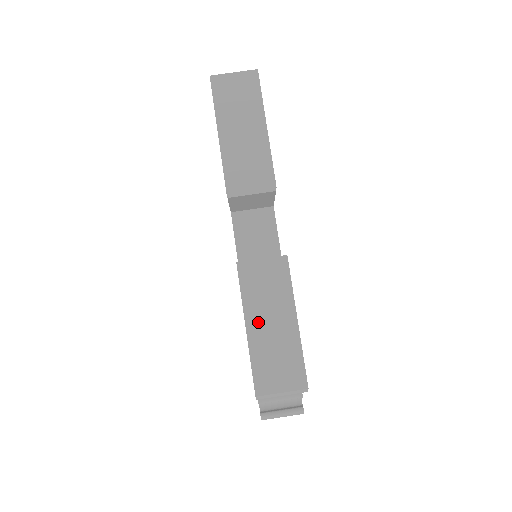
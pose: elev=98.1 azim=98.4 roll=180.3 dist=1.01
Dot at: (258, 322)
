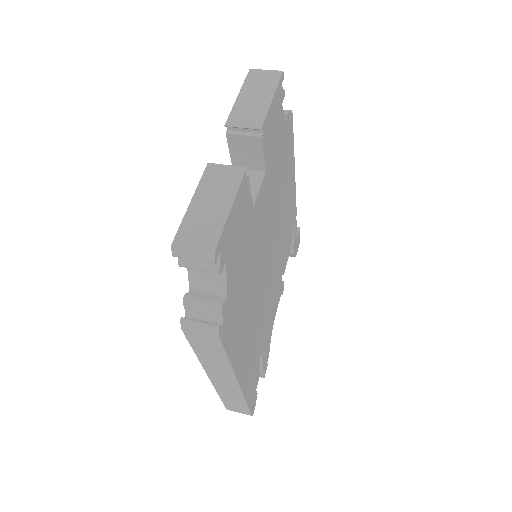
Dot at: (202, 200)
